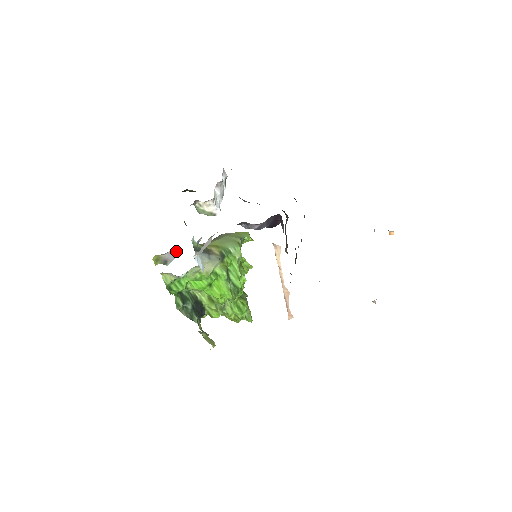
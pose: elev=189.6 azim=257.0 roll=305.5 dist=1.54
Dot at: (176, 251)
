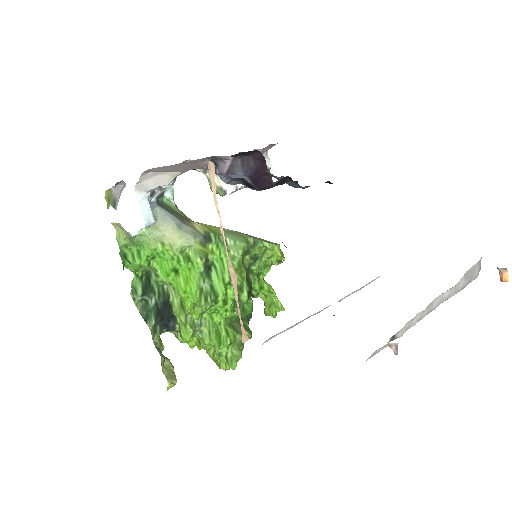
Dot at: (124, 185)
